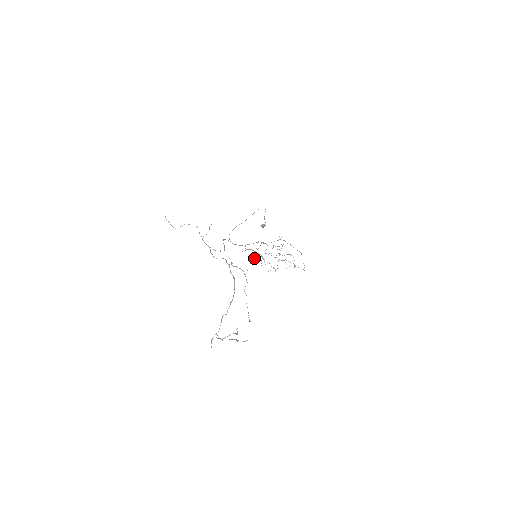
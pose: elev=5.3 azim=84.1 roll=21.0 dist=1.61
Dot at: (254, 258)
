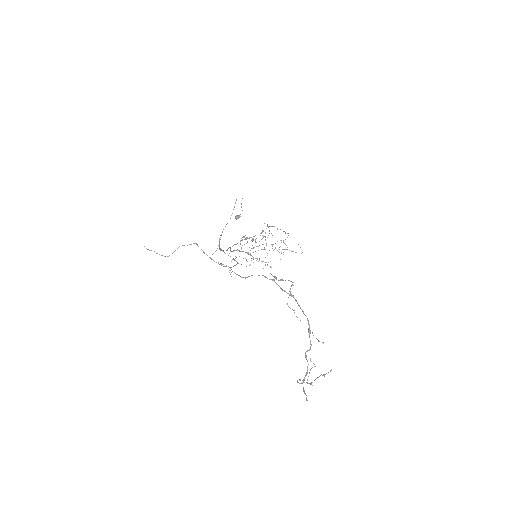
Dot at: (234, 259)
